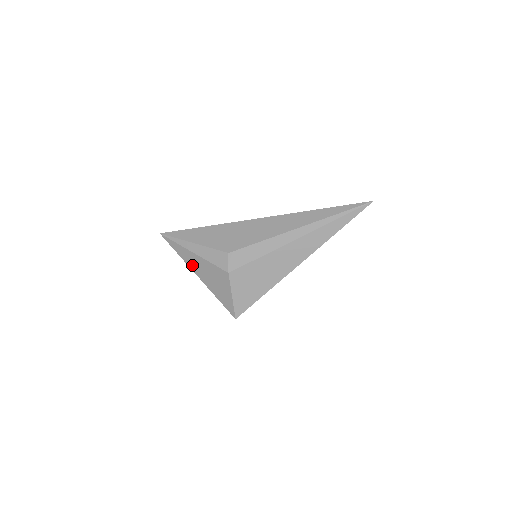
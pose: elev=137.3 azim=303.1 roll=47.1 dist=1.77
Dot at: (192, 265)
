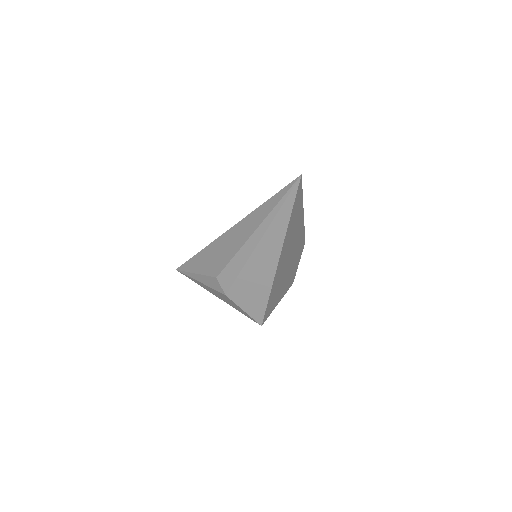
Dot at: (207, 290)
